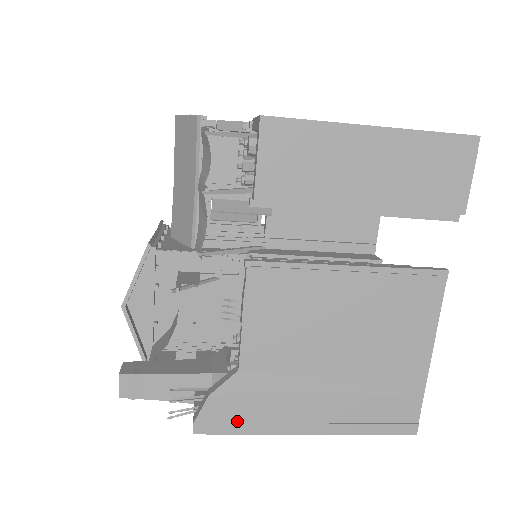
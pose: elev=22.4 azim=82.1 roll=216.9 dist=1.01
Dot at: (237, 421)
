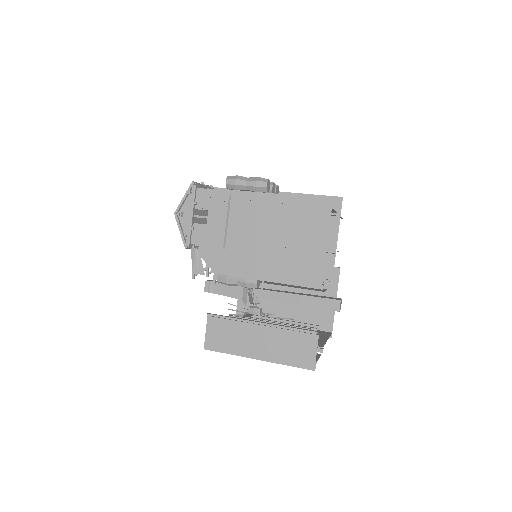
Dot at: occluded
